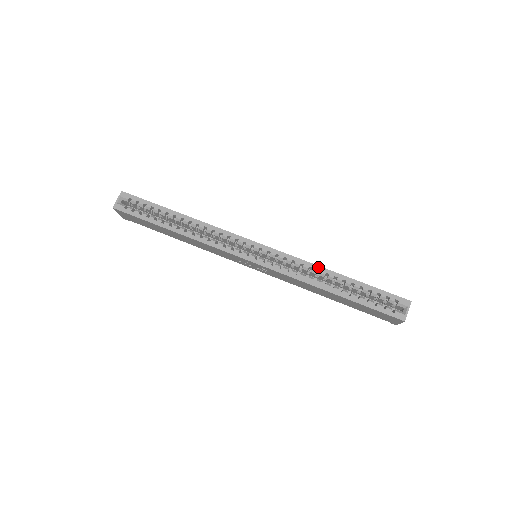
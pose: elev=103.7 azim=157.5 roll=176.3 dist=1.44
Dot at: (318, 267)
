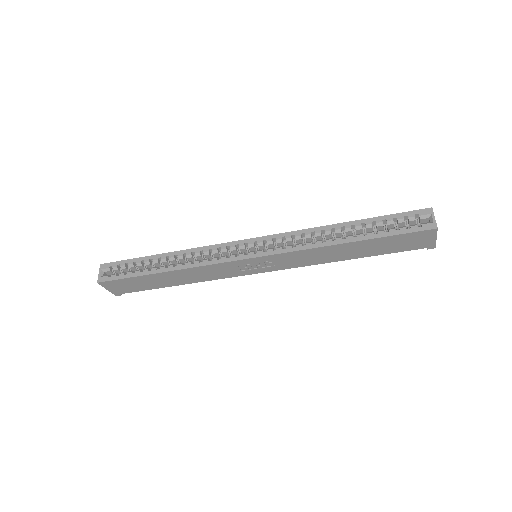
Dot at: (320, 228)
